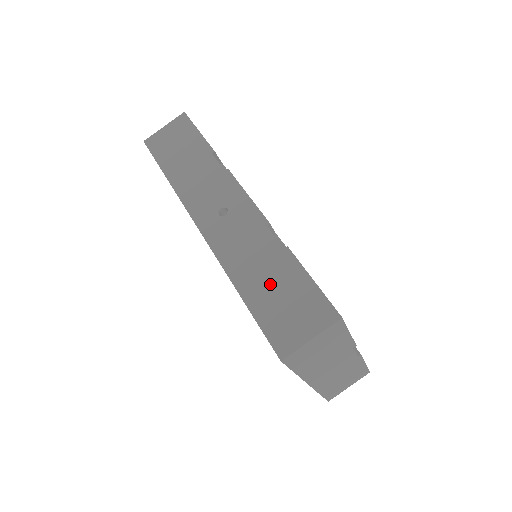
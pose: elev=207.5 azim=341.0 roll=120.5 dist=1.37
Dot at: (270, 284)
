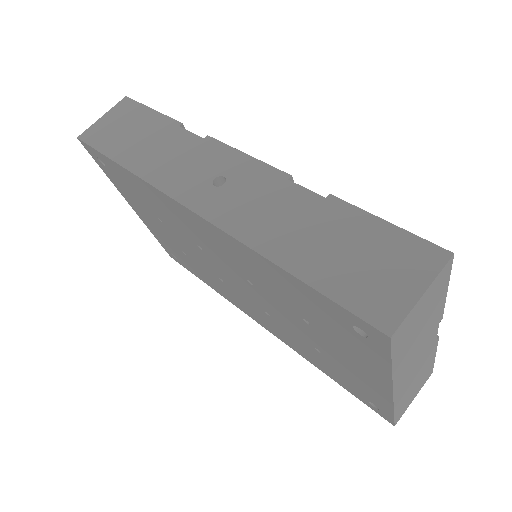
Dot at: (325, 244)
